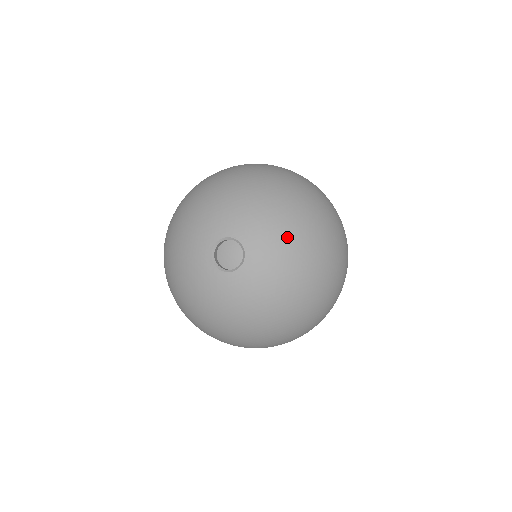
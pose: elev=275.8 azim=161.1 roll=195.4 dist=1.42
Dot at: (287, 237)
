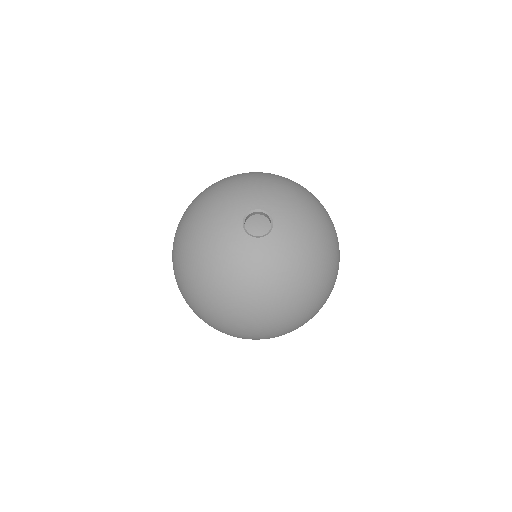
Dot at: (275, 186)
